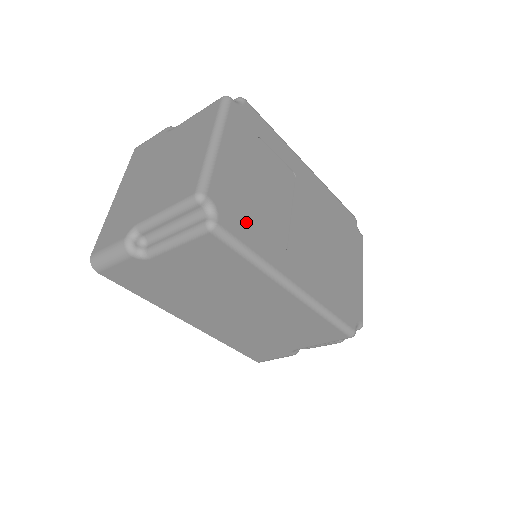
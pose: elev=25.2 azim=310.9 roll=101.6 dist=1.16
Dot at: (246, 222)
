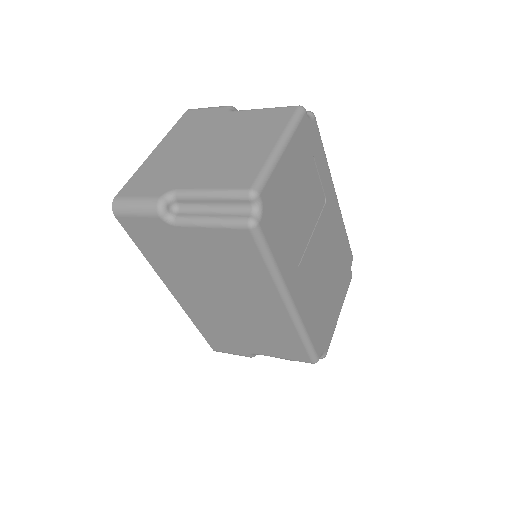
Dot at: (279, 231)
